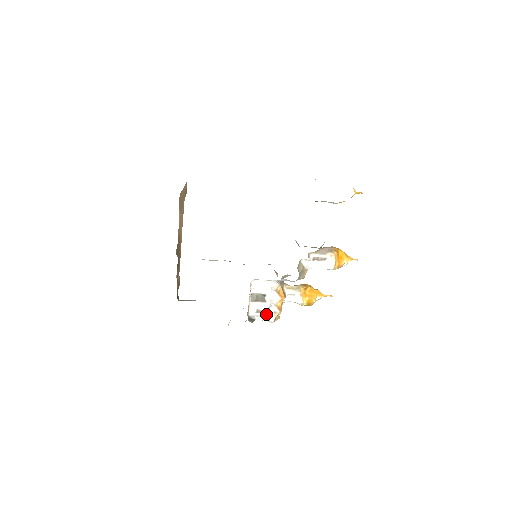
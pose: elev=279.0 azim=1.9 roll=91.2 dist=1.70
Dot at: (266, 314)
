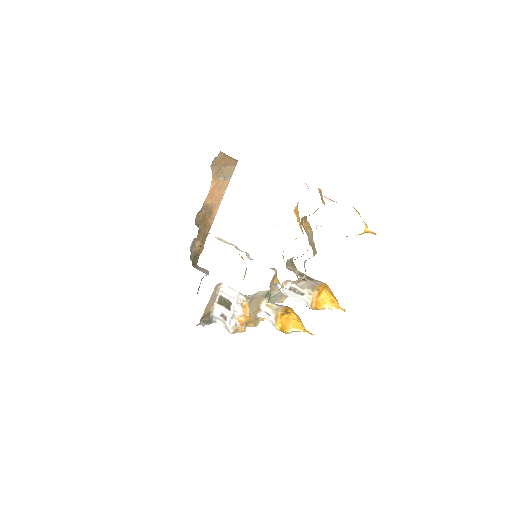
Dot at: (227, 322)
